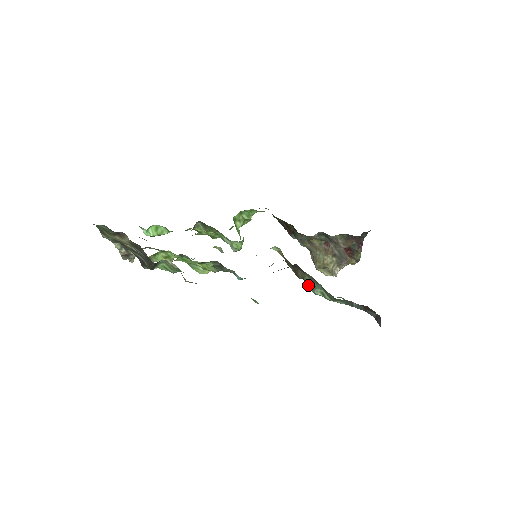
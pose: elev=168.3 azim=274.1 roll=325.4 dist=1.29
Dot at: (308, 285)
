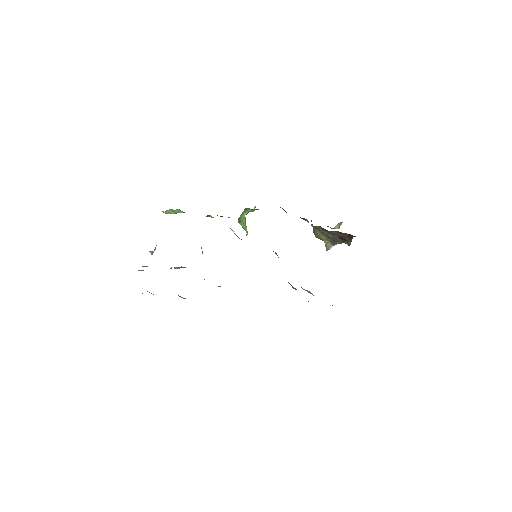
Dot at: occluded
